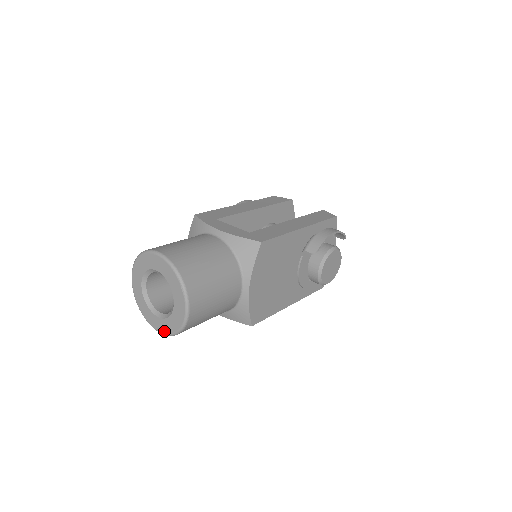
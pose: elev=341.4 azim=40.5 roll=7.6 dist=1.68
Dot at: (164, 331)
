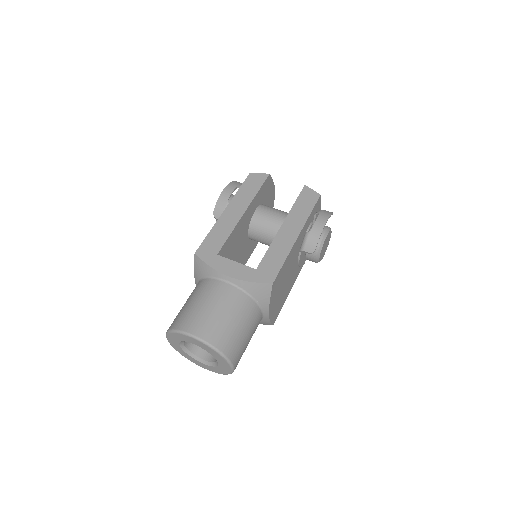
Dot at: (212, 371)
